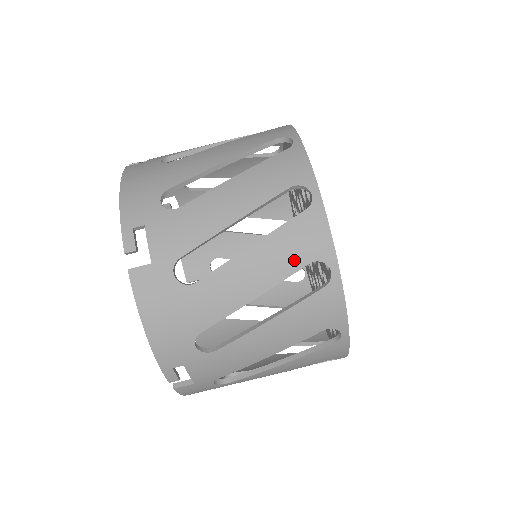
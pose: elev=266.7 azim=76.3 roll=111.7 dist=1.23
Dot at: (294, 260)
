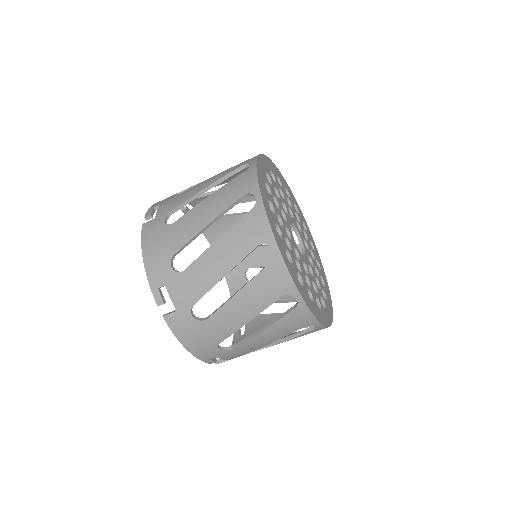
Dot at: (269, 297)
